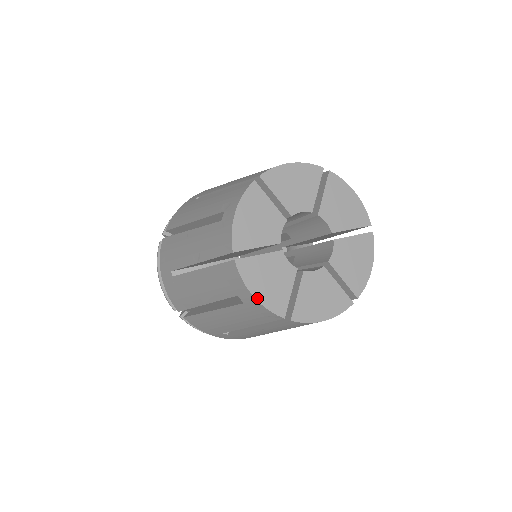
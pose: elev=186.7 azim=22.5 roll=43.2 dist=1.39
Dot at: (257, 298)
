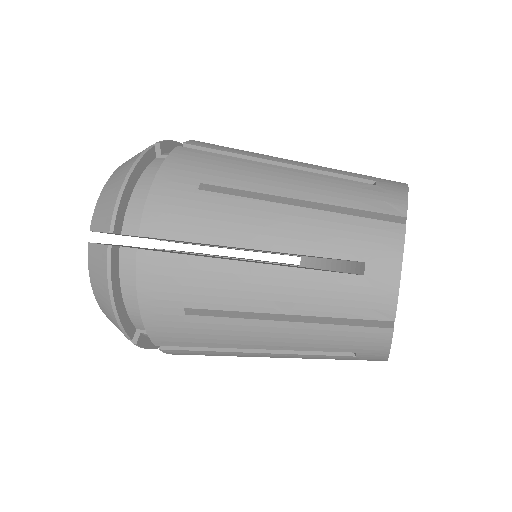
Dot at: occluded
